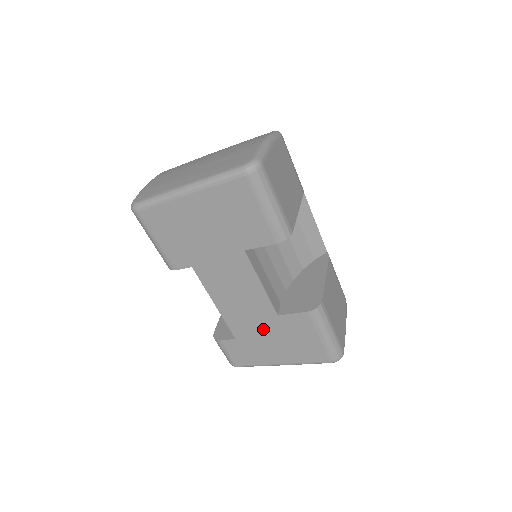
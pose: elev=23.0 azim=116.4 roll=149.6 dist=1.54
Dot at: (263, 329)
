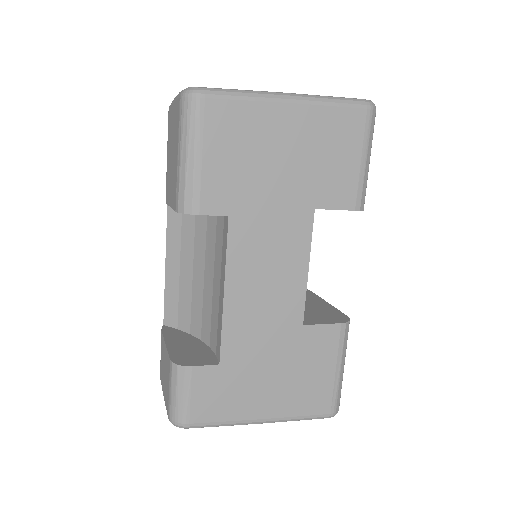
Dot at: (271, 348)
